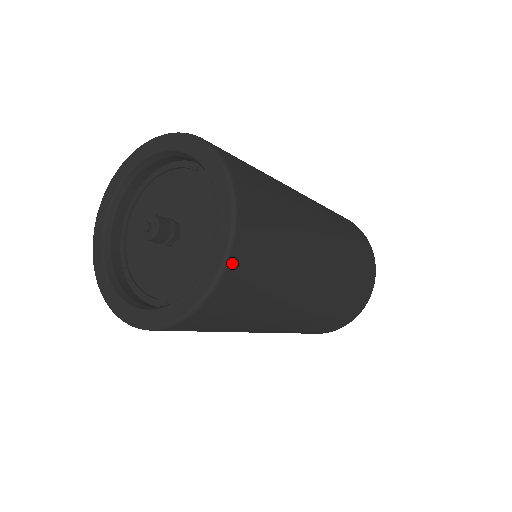
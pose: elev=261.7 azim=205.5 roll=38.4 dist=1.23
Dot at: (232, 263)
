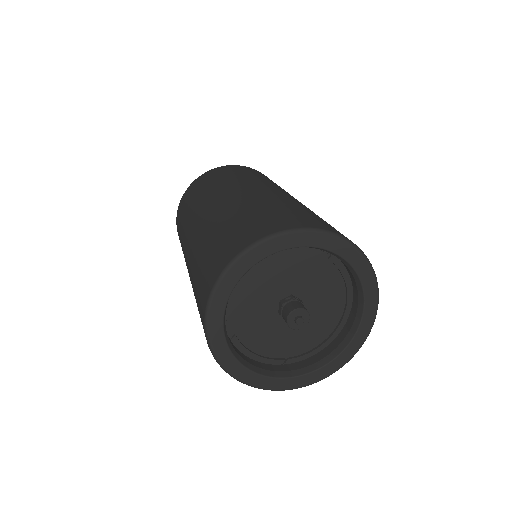
Dot at: occluded
